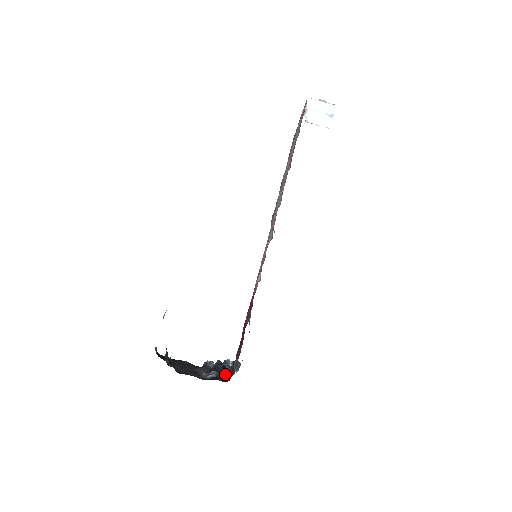
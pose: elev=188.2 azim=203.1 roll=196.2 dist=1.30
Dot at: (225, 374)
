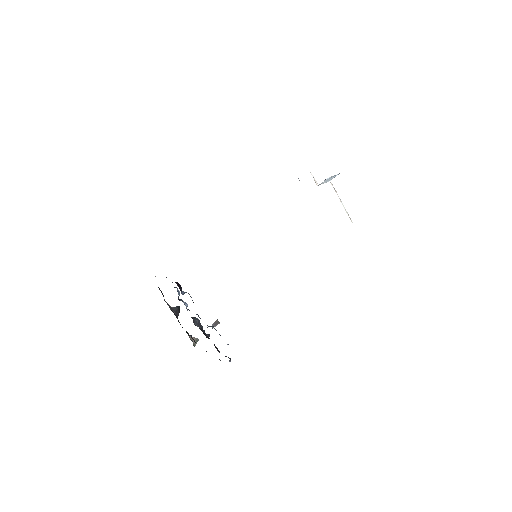
Dot at: occluded
